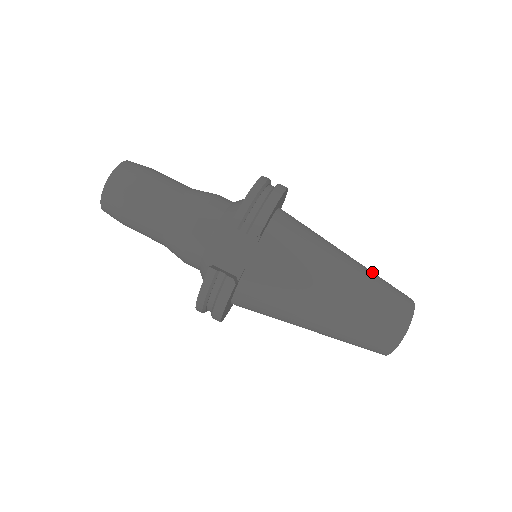
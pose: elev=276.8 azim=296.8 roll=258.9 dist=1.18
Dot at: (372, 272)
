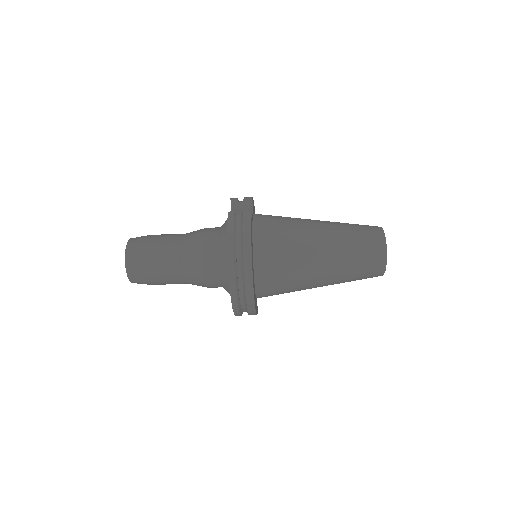
Dot at: (346, 273)
